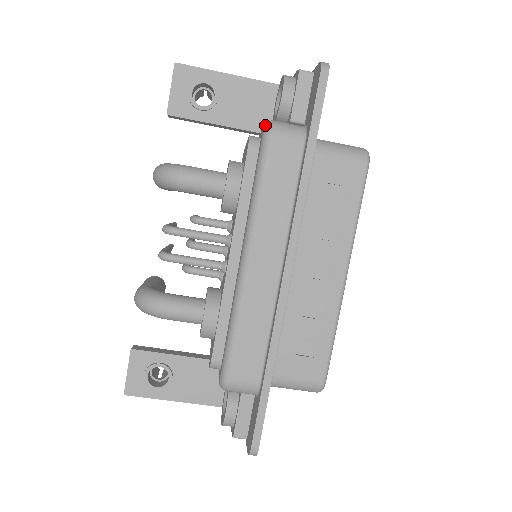
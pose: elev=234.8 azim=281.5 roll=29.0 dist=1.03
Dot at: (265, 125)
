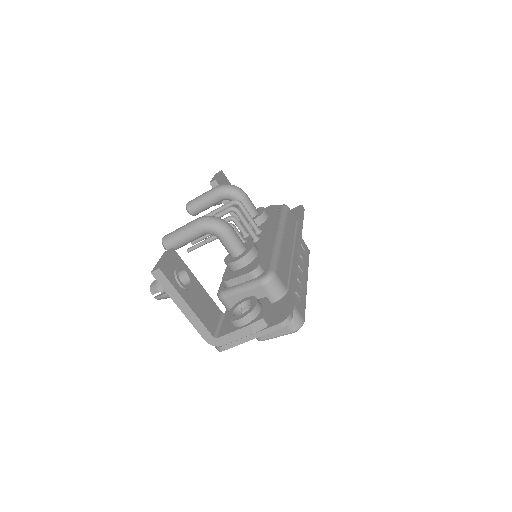
Dot at: (283, 204)
